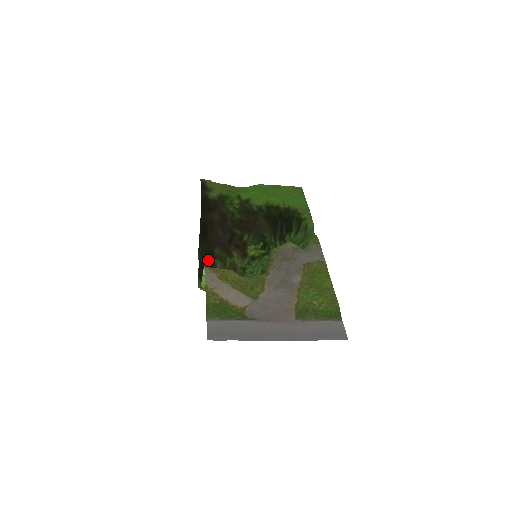
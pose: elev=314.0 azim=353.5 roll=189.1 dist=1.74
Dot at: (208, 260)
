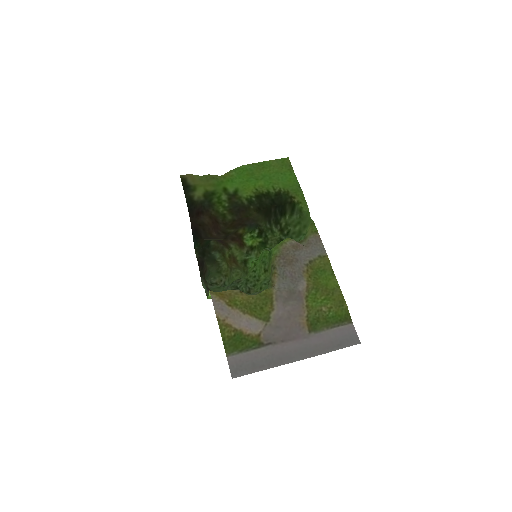
Dot at: (206, 255)
